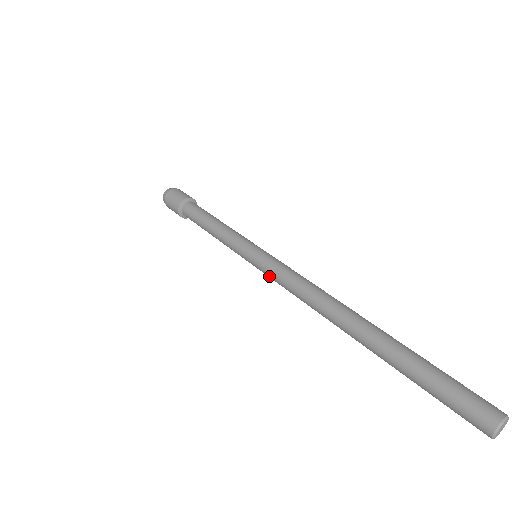
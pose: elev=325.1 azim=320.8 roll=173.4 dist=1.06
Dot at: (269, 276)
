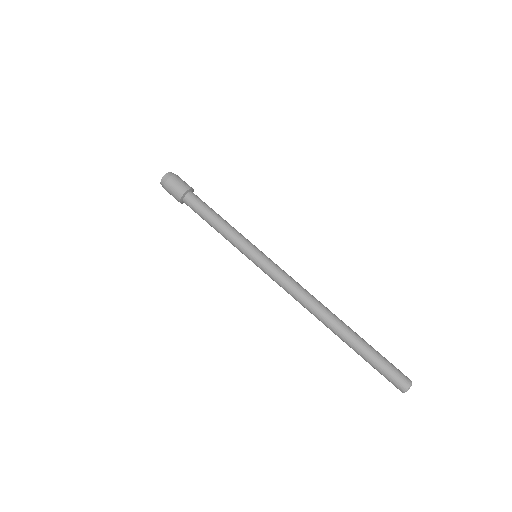
Dot at: (269, 276)
